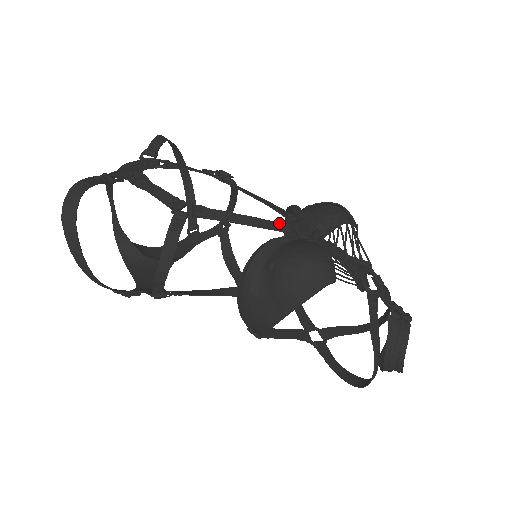
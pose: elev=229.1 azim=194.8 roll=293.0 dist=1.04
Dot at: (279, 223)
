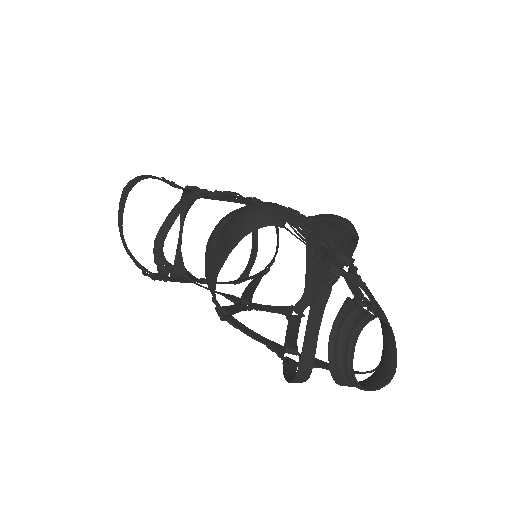
Dot at: occluded
